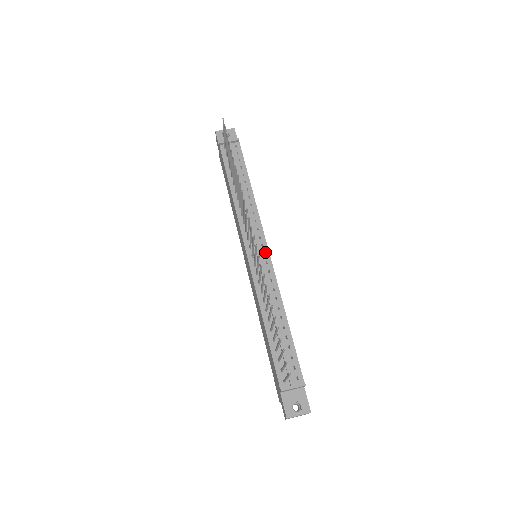
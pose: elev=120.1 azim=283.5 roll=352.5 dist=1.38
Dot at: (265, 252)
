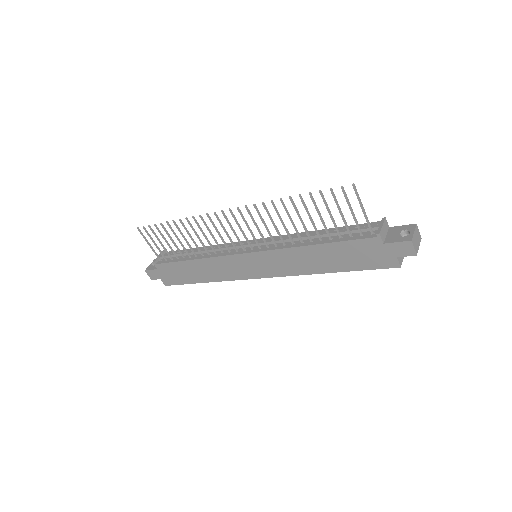
Dot at: occluded
